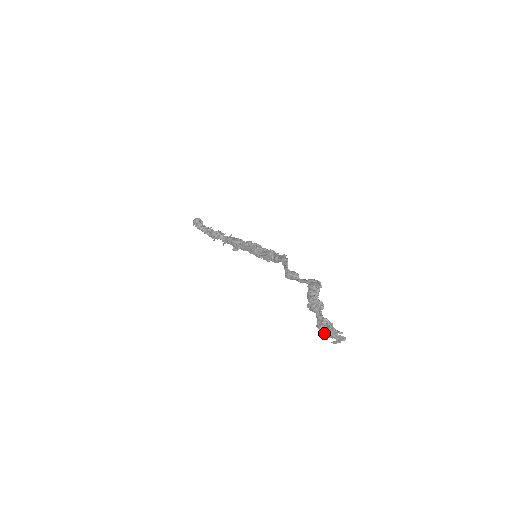
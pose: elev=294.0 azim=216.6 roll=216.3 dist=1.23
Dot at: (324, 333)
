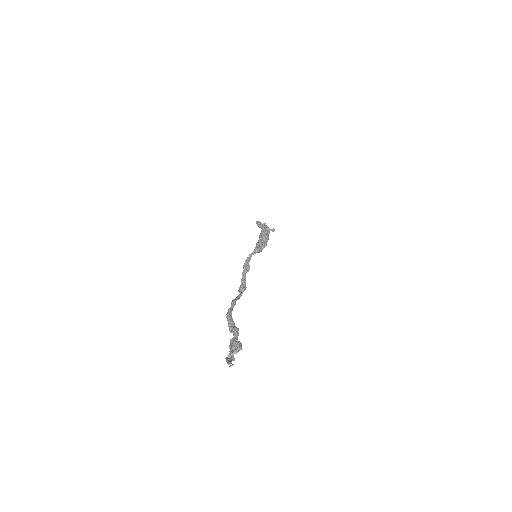
Dot at: (230, 360)
